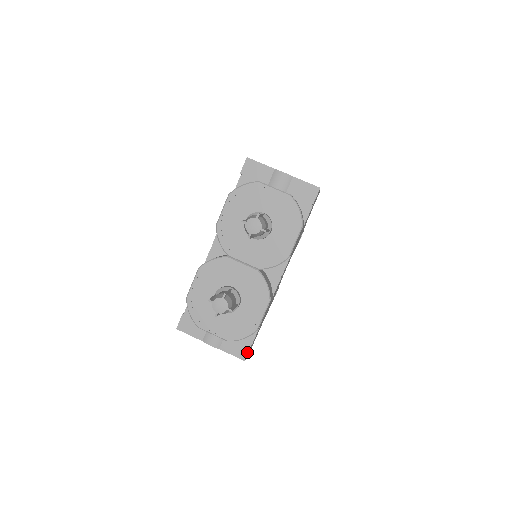
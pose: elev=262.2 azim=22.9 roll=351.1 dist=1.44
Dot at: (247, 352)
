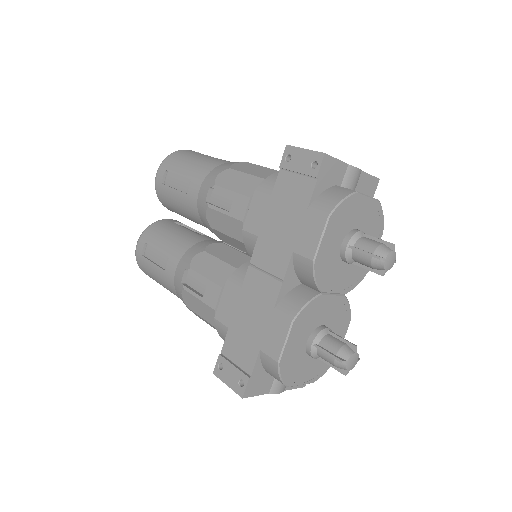
Dot at: occluded
